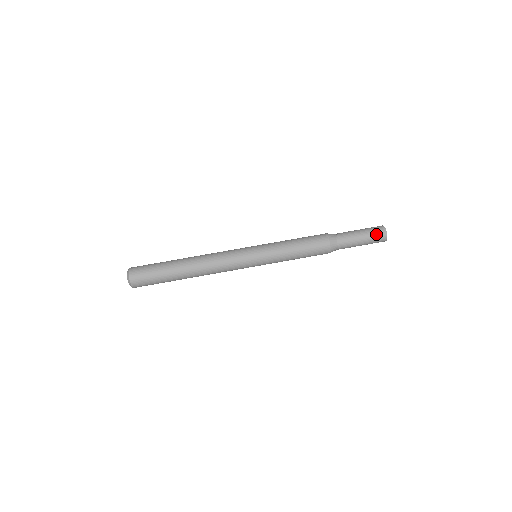
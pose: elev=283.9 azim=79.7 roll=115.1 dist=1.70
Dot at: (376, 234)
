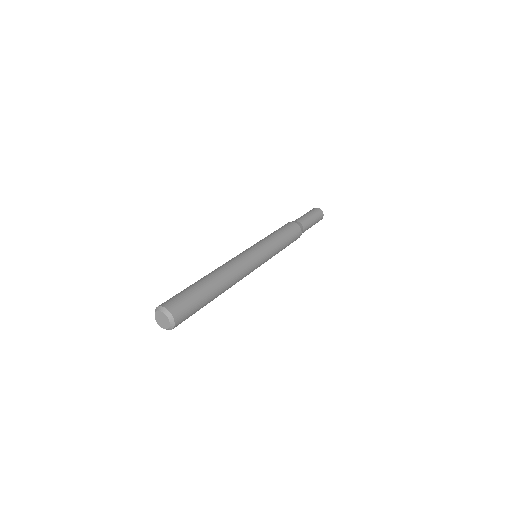
Dot at: occluded
